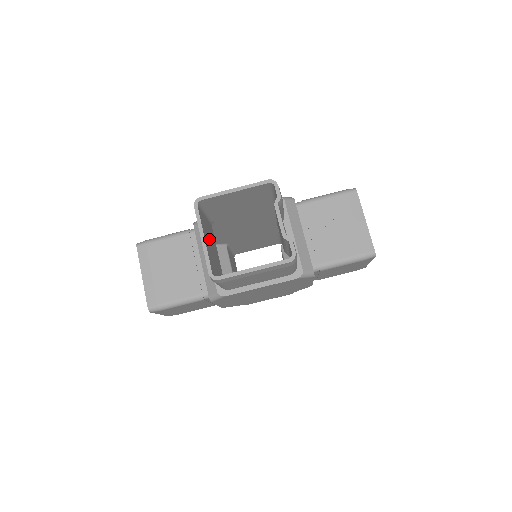
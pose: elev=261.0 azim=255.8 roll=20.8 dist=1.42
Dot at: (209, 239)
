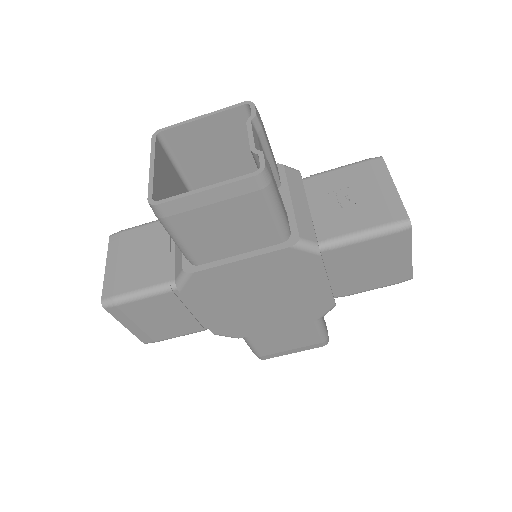
Dot at: (172, 188)
